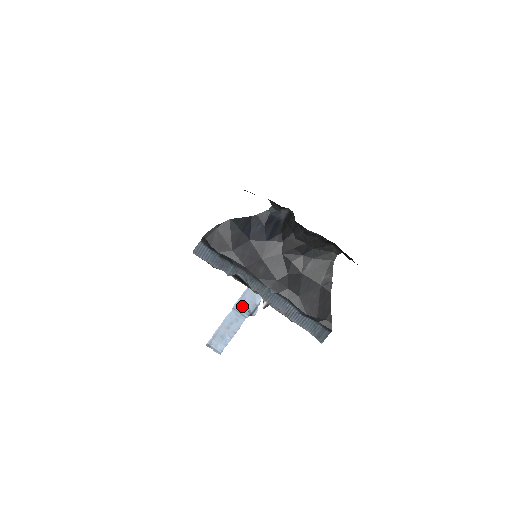
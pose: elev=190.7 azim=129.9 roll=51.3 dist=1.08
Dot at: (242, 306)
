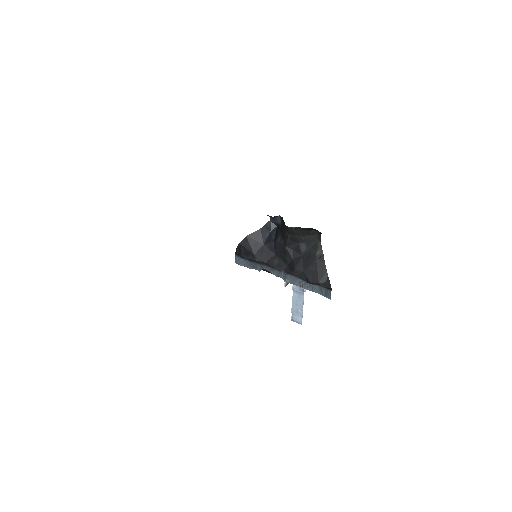
Dot at: (297, 287)
